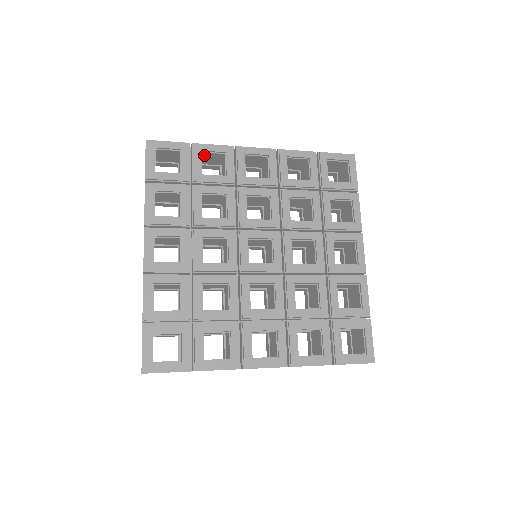
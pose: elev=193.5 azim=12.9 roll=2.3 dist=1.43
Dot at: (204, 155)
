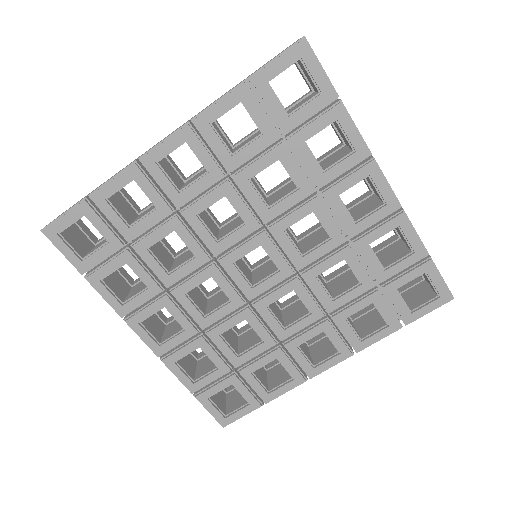
Dot at: (113, 193)
